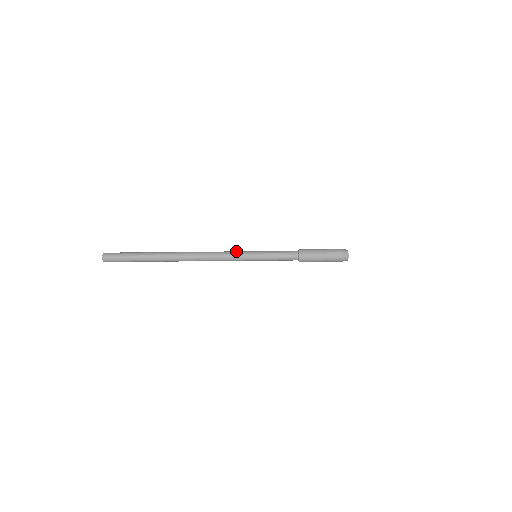
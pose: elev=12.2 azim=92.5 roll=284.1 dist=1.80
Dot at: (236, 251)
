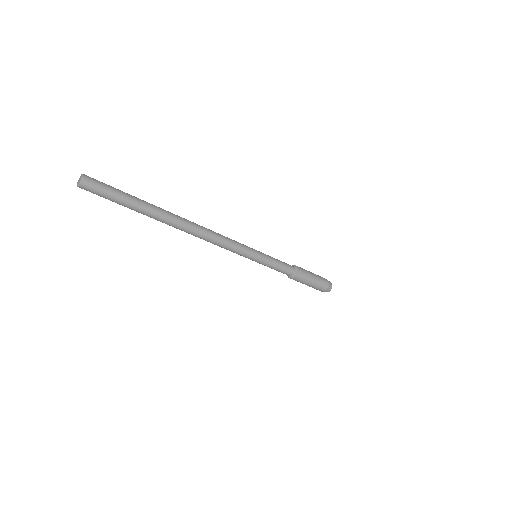
Dot at: occluded
